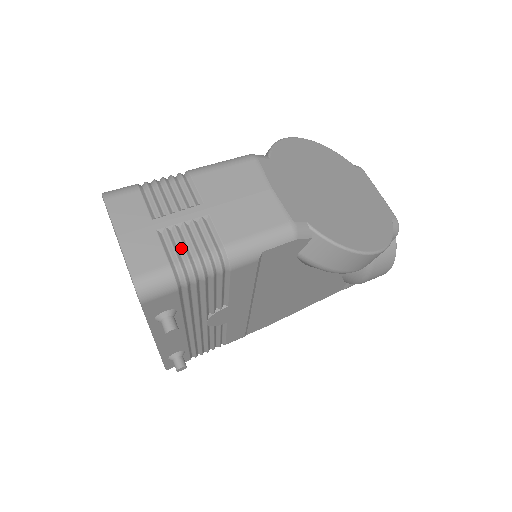
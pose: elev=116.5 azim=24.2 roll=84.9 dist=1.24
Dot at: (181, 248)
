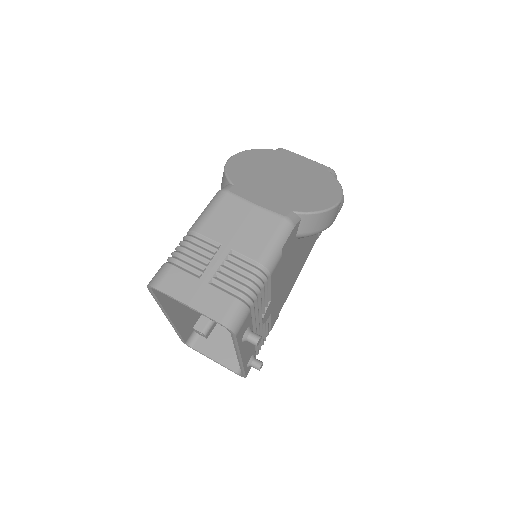
Dot at: (233, 283)
